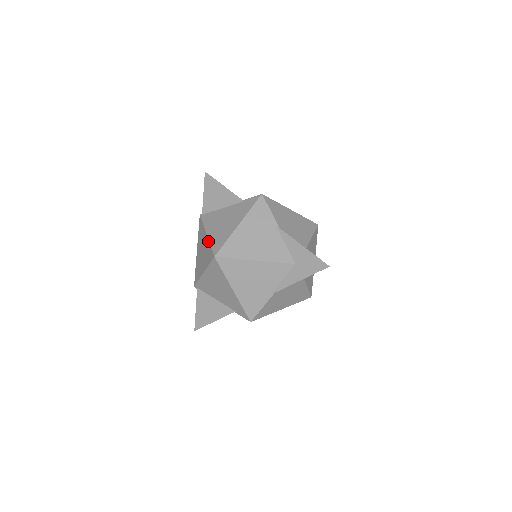
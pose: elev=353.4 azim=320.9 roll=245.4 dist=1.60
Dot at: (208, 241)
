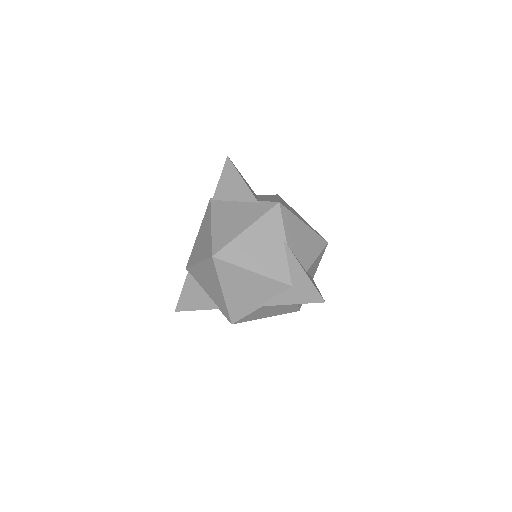
Dot at: (211, 234)
